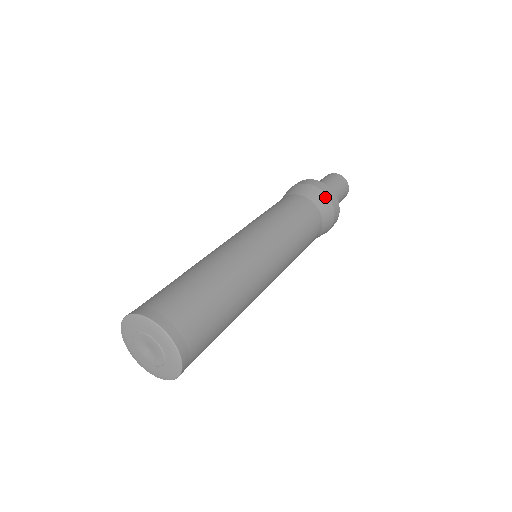
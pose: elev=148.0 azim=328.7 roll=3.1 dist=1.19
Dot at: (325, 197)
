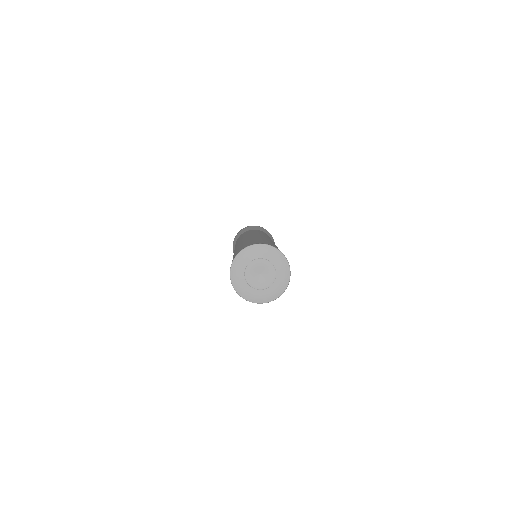
Dot at: (267, 231)
